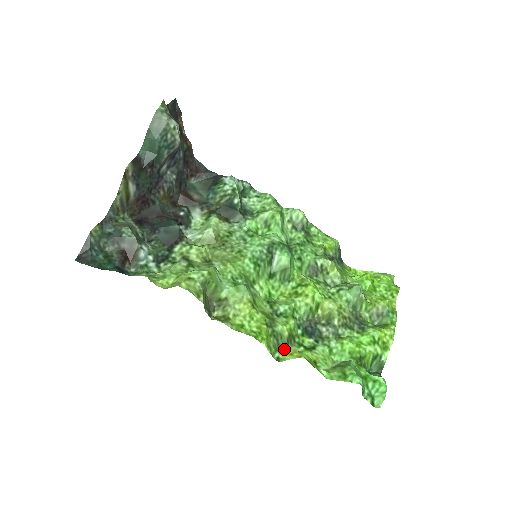
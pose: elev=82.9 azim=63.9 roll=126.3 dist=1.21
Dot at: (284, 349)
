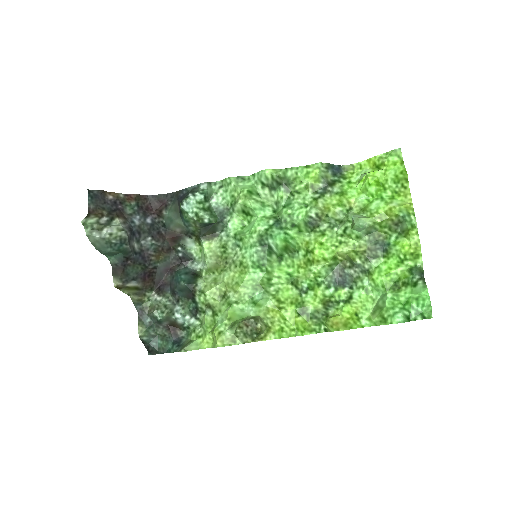
Dot at: (325, 321)
